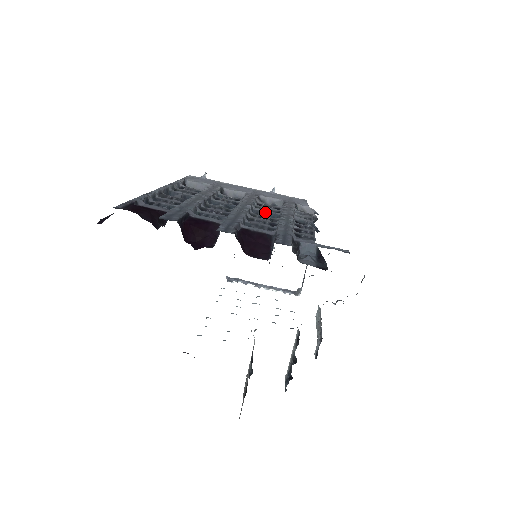
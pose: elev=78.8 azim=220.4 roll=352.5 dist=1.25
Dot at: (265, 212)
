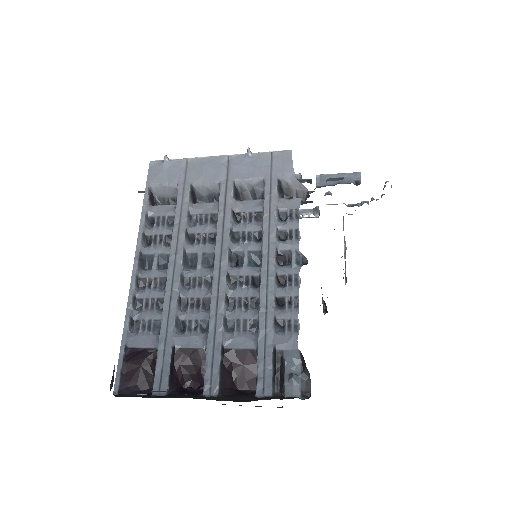
Dot at: (245, 256)
